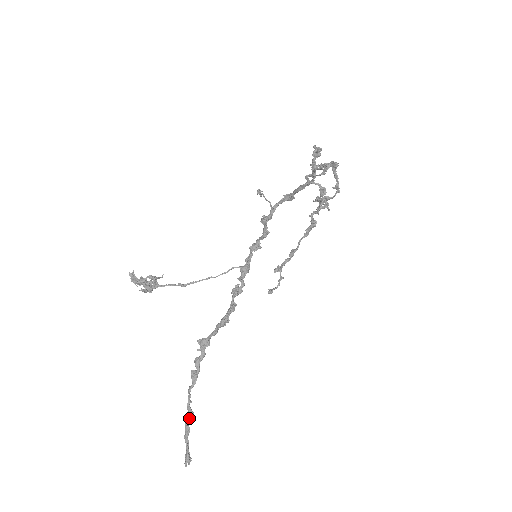
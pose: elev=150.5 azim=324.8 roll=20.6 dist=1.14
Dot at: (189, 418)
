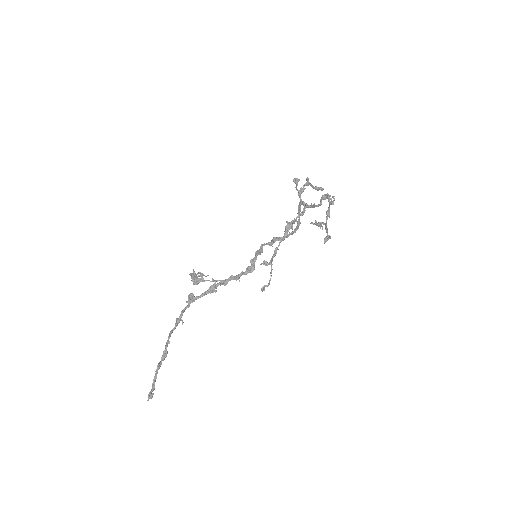
Dot at: (164, 356)
